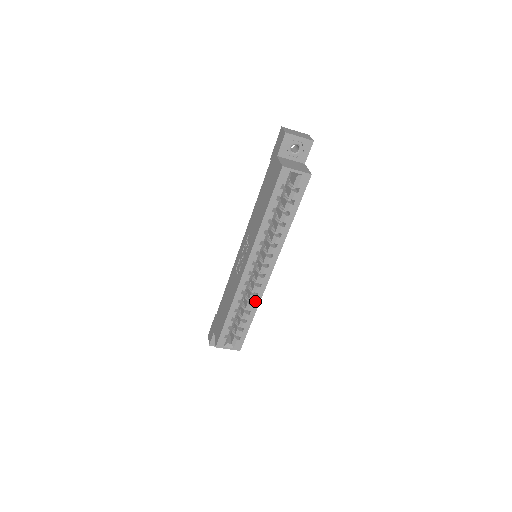
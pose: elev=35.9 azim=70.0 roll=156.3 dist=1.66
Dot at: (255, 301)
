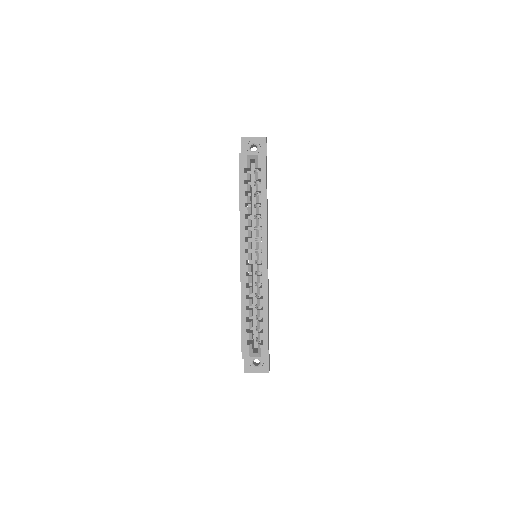
Dot at: (263, 293)
